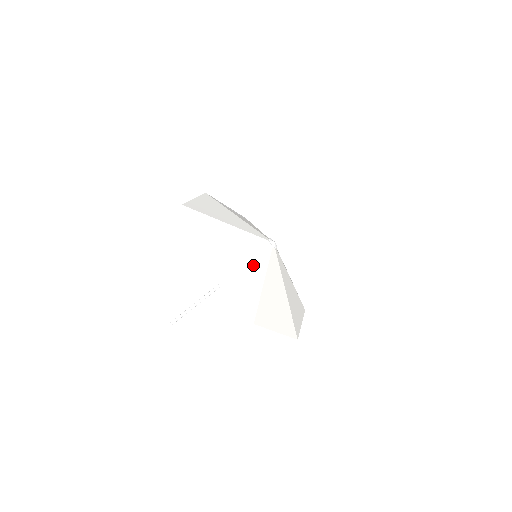
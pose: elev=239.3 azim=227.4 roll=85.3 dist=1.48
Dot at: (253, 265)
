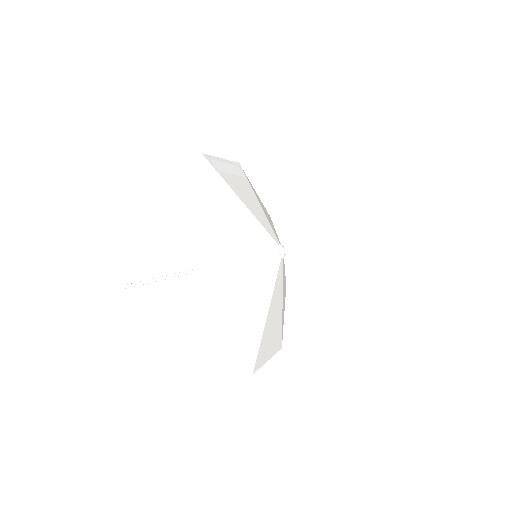
Dot at: (260, 296)
